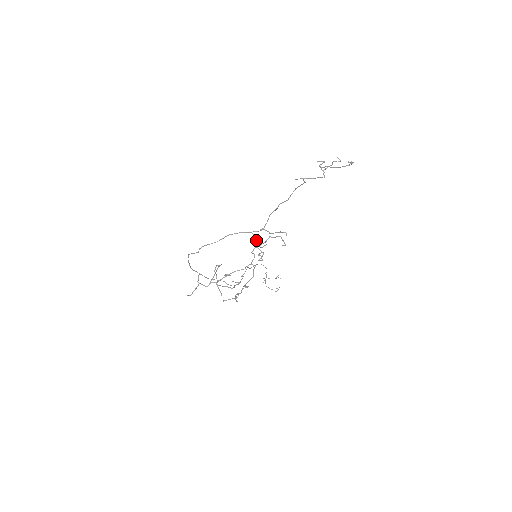
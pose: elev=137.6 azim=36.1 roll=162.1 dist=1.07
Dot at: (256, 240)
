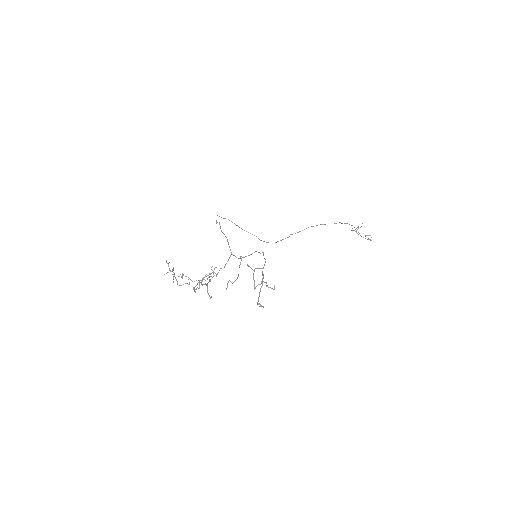
Dot at: occluded
